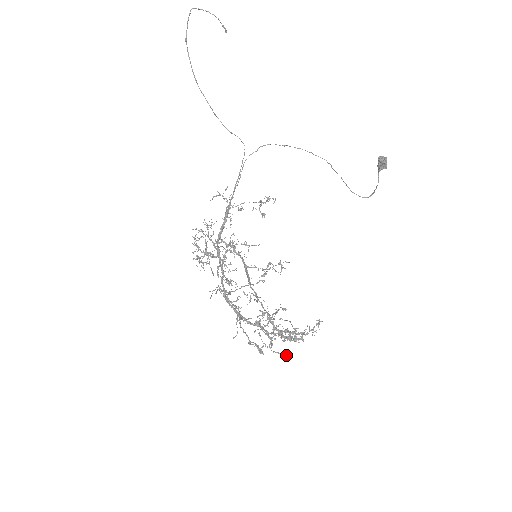
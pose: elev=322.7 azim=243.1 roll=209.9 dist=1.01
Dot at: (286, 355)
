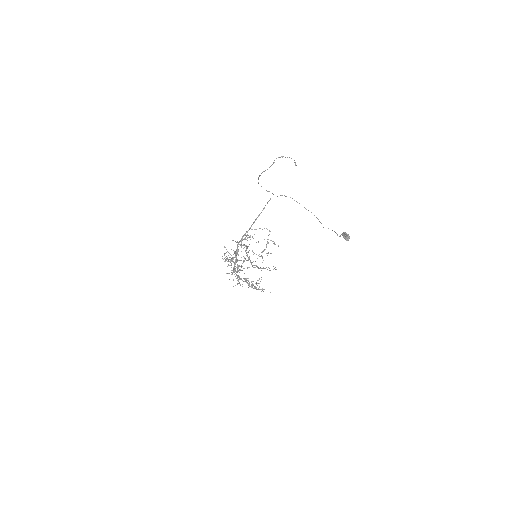
Dot at: (254, 288)
